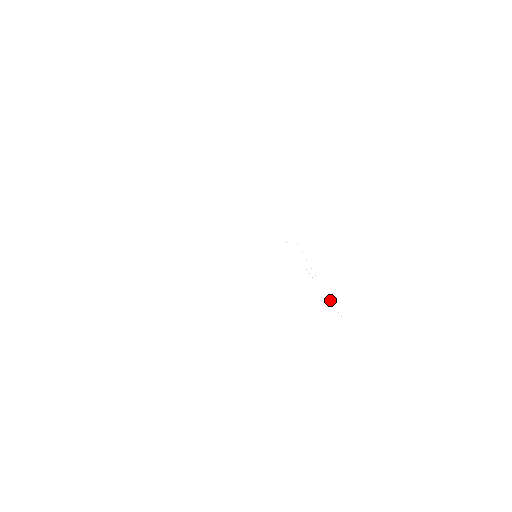
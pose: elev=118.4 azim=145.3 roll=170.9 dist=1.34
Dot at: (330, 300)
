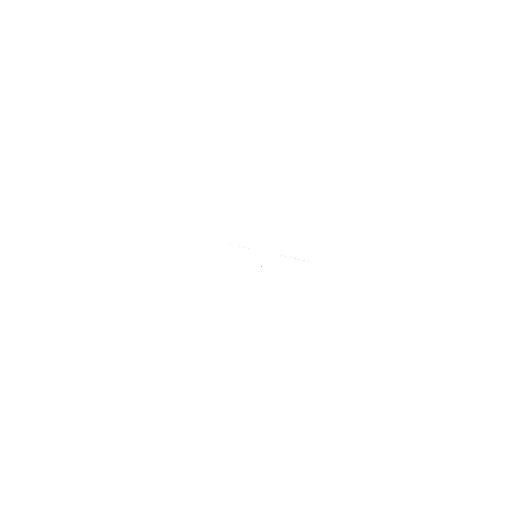
Dot at: (288, 257)
